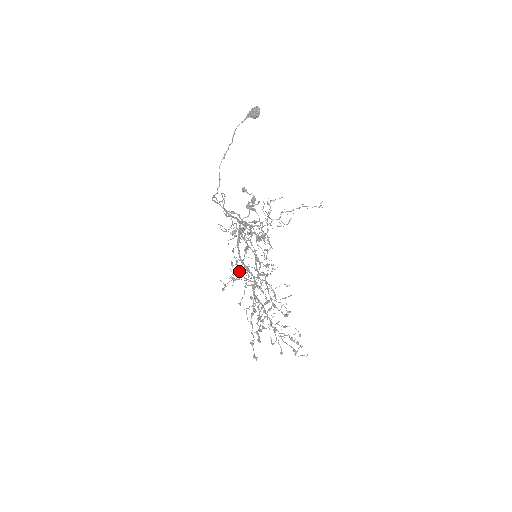
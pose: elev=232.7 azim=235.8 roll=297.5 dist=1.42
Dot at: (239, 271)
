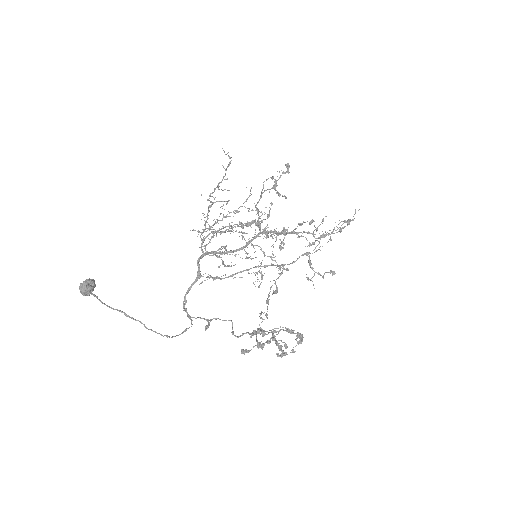
Dot at: occluded
